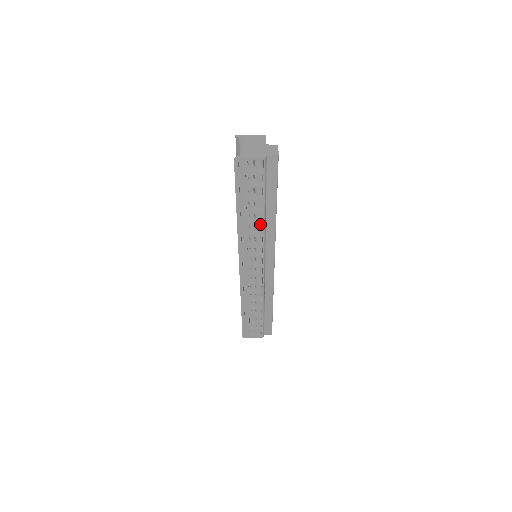
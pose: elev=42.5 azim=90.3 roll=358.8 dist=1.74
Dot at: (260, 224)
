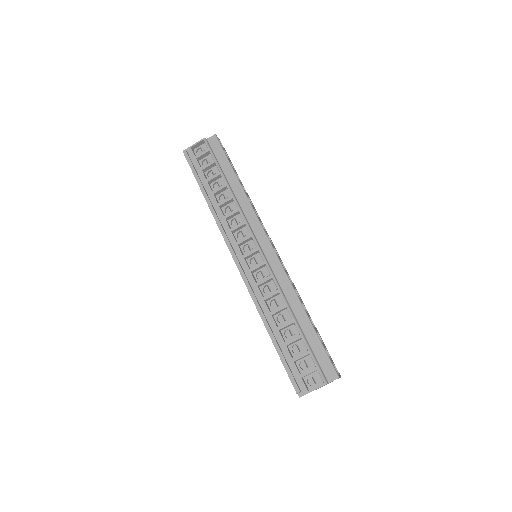
Dot at: (229, 198)
